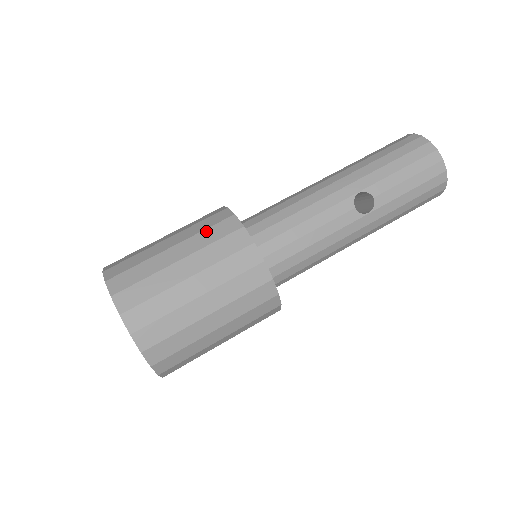
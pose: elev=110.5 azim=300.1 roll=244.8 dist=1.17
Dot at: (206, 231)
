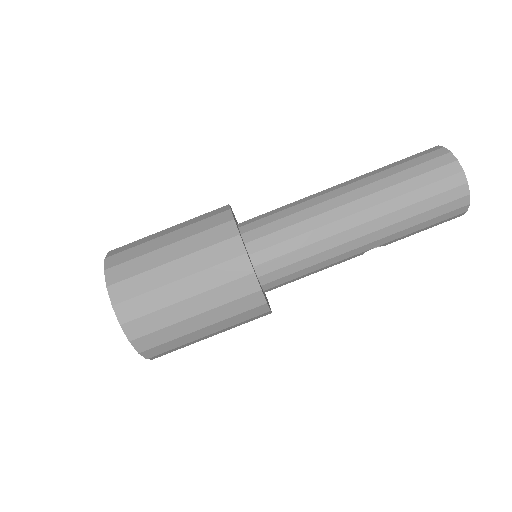
Dot at: (231, 304)
